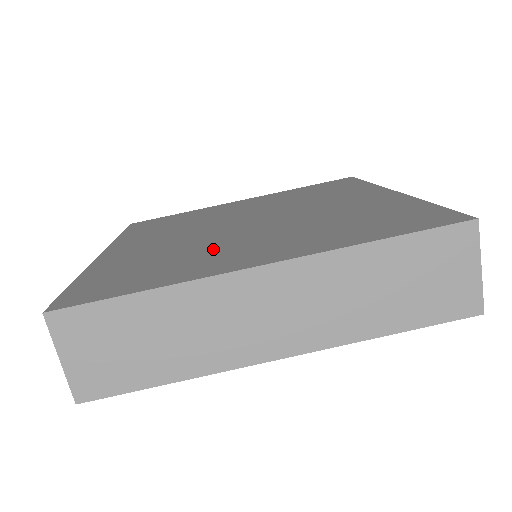
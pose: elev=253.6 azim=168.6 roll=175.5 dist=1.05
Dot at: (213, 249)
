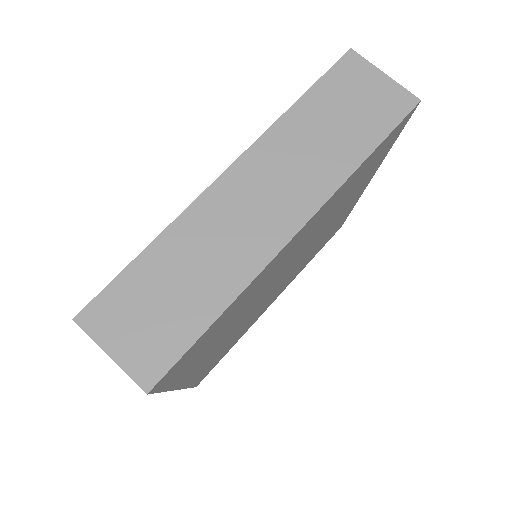
Dot at: occluded
